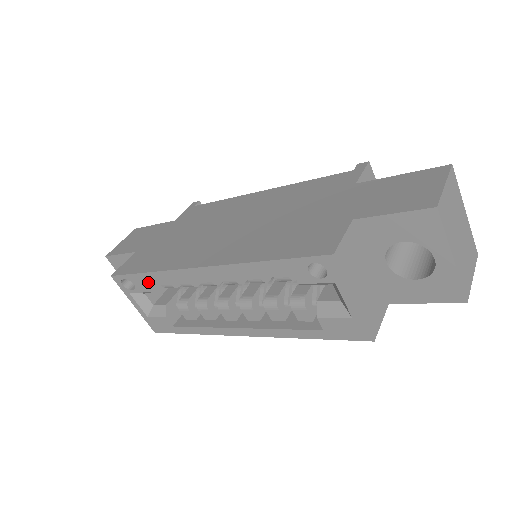
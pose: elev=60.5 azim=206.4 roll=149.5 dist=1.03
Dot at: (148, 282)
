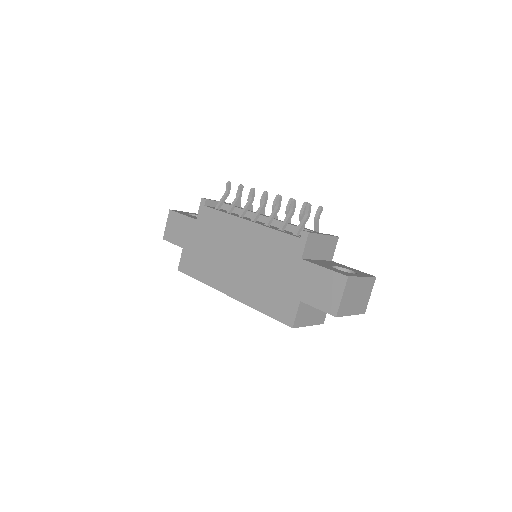
Dot at: occluded
